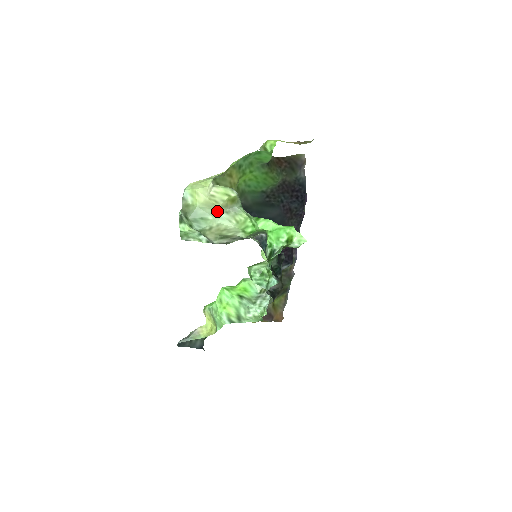
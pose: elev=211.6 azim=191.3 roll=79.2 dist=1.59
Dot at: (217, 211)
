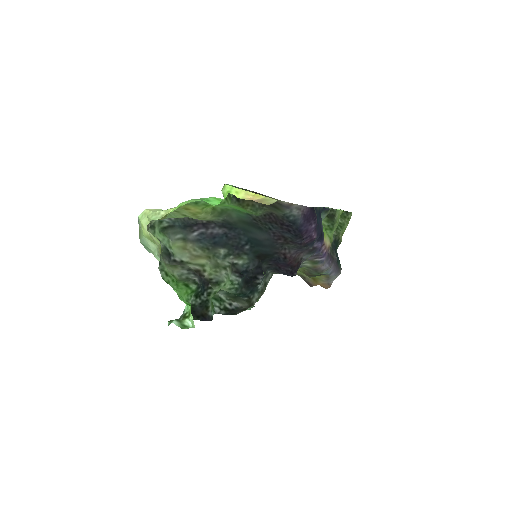
Dot at: (156, 248)
